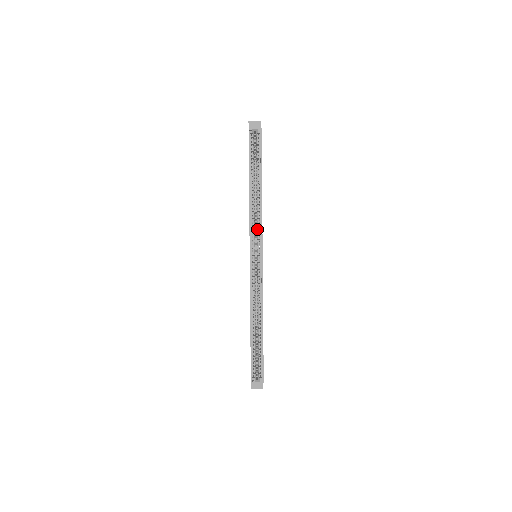
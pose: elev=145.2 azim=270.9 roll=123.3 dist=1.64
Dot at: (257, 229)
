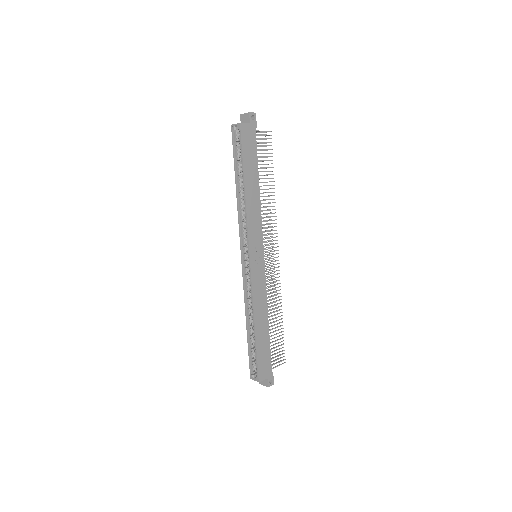
Dot at: (246, 230)
